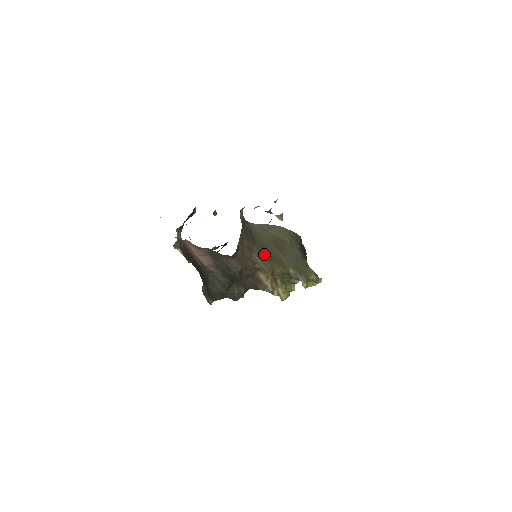
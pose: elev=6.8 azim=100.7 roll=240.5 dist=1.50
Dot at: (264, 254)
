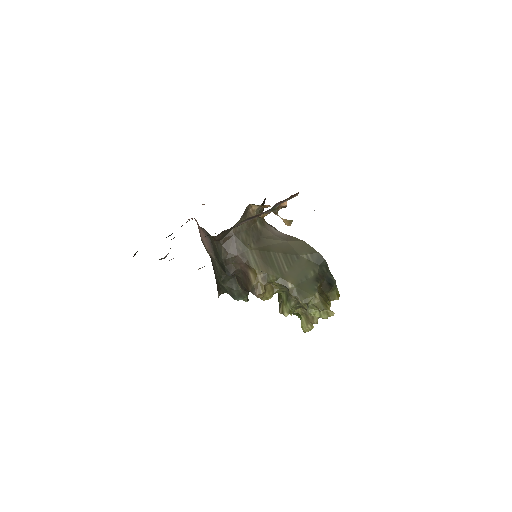
Dot at: (262, 255)
